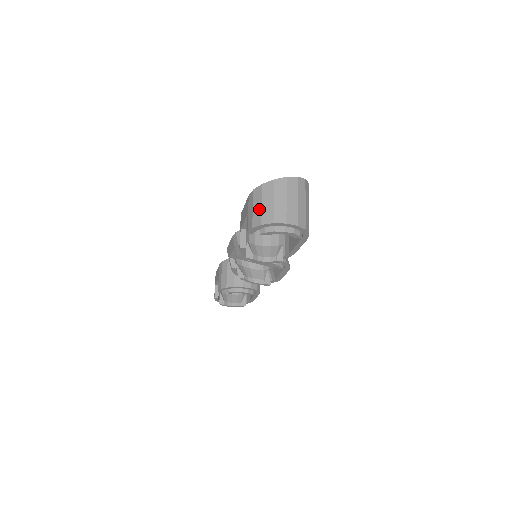
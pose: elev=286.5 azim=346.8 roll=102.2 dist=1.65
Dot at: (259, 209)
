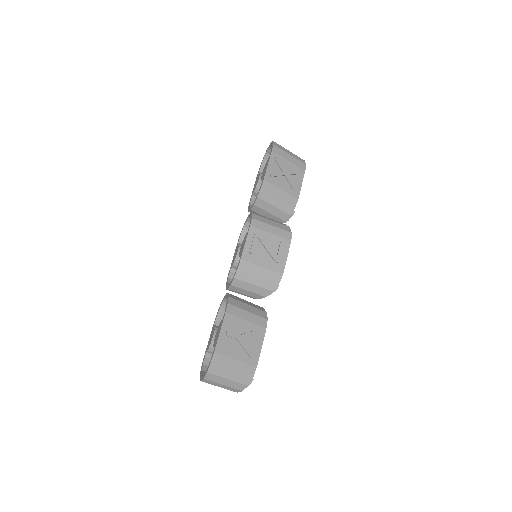
Dot at: occluded
